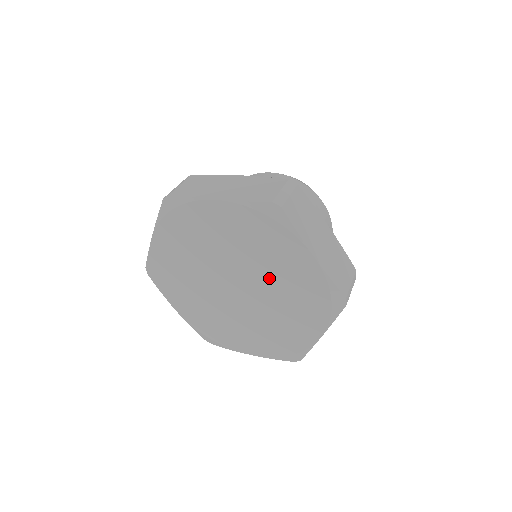
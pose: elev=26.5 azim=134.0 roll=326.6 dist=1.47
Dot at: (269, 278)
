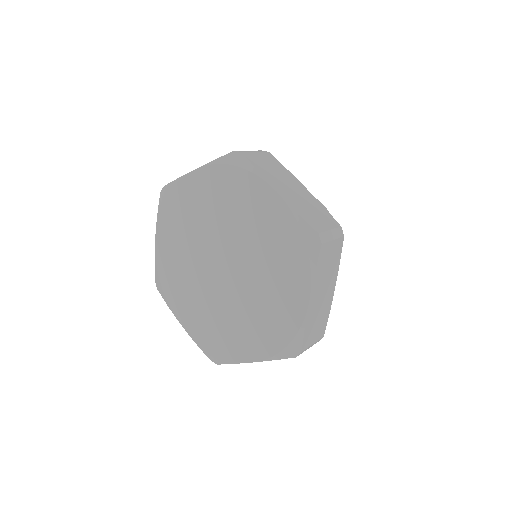
Dot at: (247, 239)
